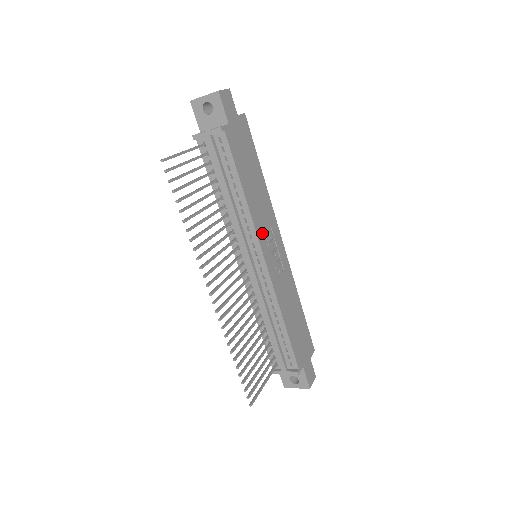
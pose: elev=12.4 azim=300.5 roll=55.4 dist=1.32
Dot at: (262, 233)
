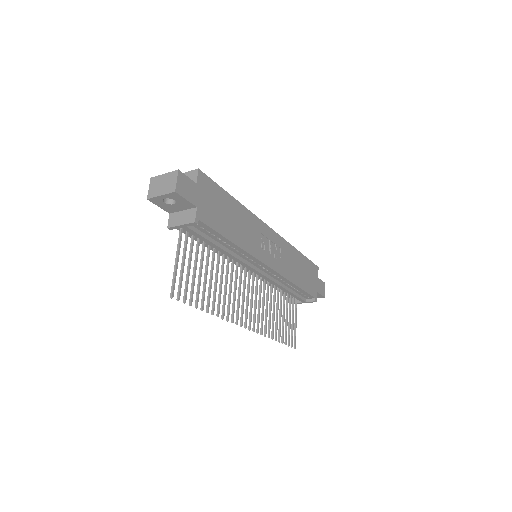
Dot at: (258, 250)
